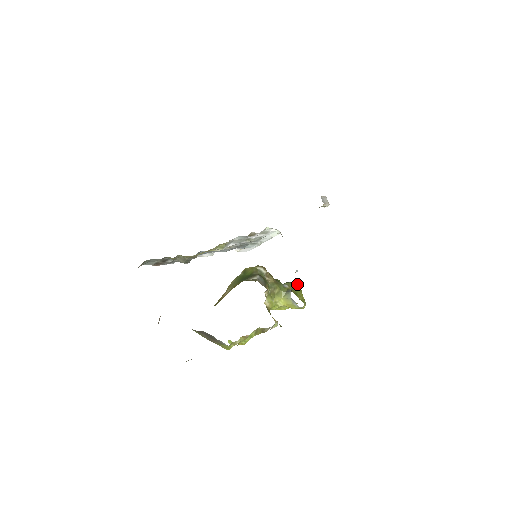
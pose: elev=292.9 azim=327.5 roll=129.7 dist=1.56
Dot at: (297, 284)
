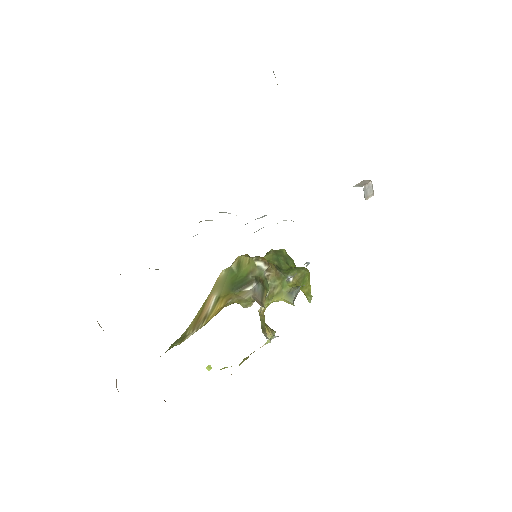
Dot at: (305, 273)
